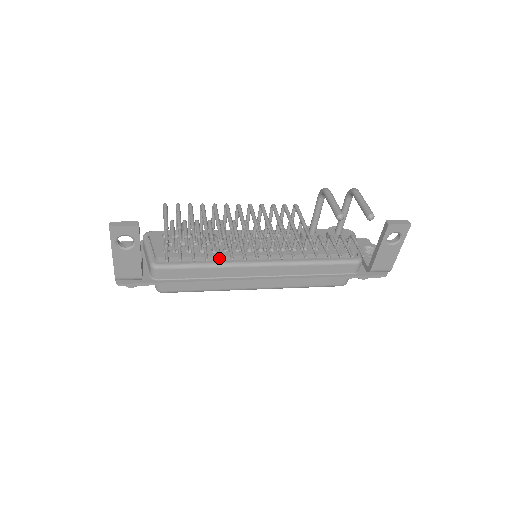
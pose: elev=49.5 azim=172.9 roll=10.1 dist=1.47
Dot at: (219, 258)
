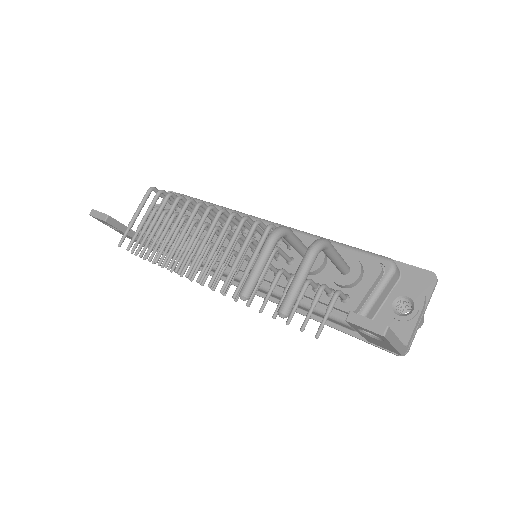
Dot at: (170, 270)
